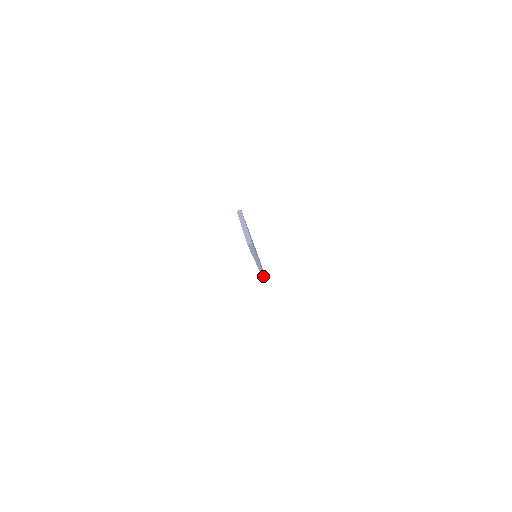
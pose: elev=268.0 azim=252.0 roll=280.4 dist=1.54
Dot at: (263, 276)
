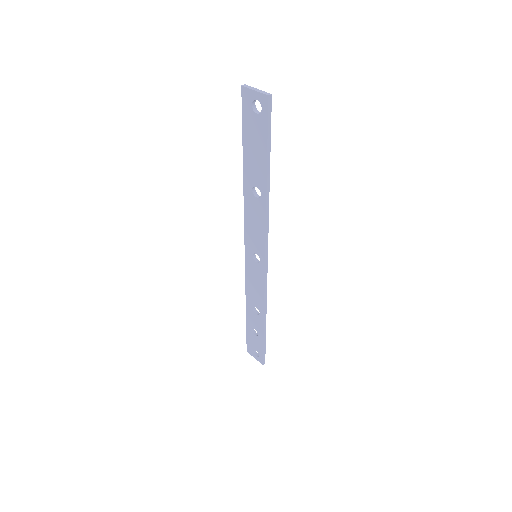
Dot at: (264, 334)
